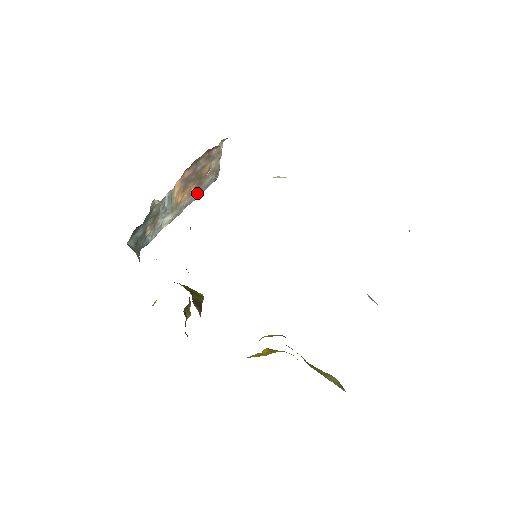
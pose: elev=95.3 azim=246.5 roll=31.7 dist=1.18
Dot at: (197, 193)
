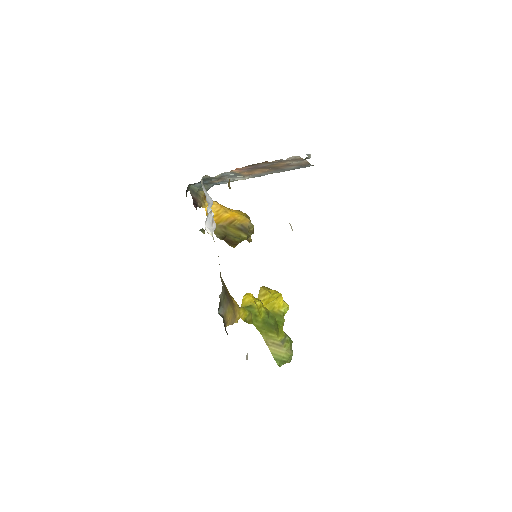
Dot at: (281, 170)
